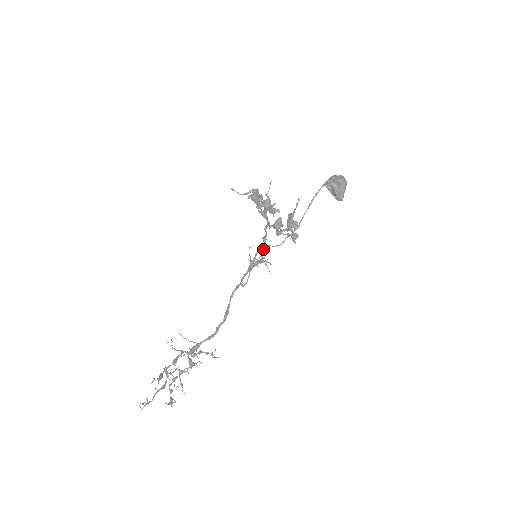
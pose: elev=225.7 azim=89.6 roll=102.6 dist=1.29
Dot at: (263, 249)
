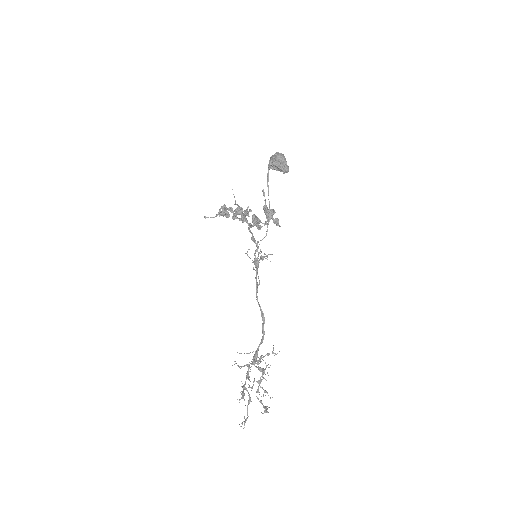
Dot at: occluded
